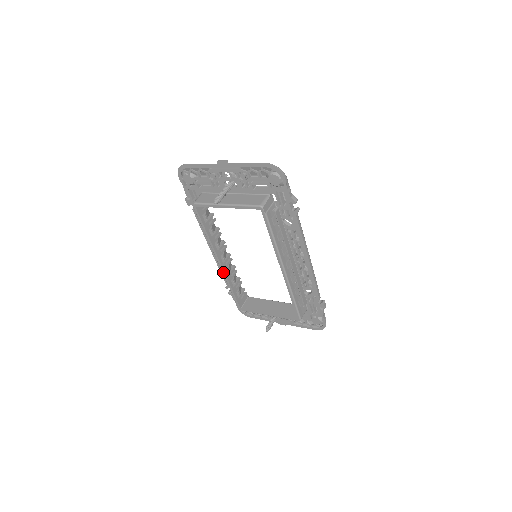
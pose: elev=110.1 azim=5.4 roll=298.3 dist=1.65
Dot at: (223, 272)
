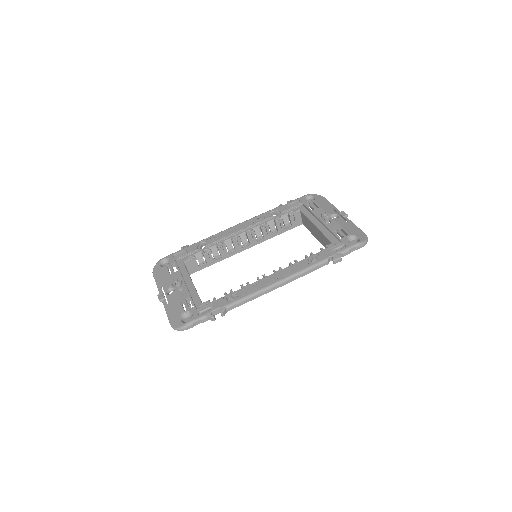
Dot at: (258, 243)
